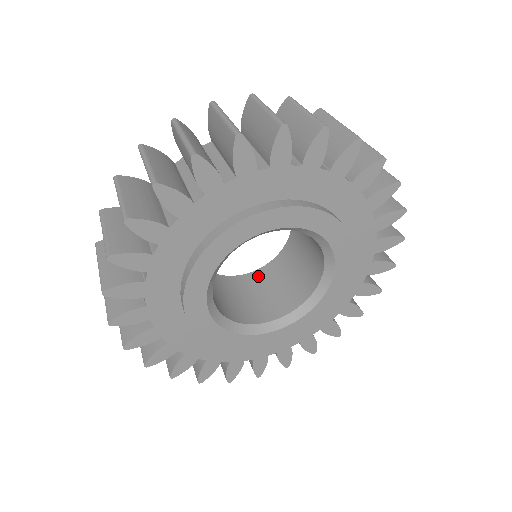
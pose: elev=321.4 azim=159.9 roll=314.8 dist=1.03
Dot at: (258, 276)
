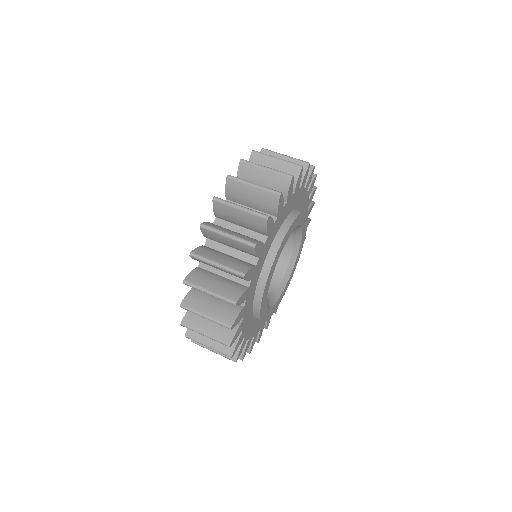
Dot at: occluded
